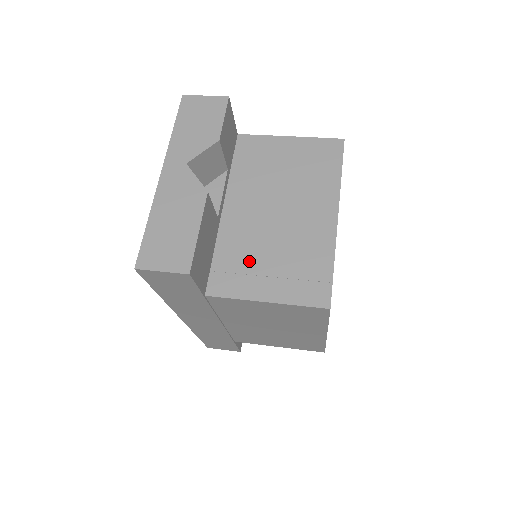
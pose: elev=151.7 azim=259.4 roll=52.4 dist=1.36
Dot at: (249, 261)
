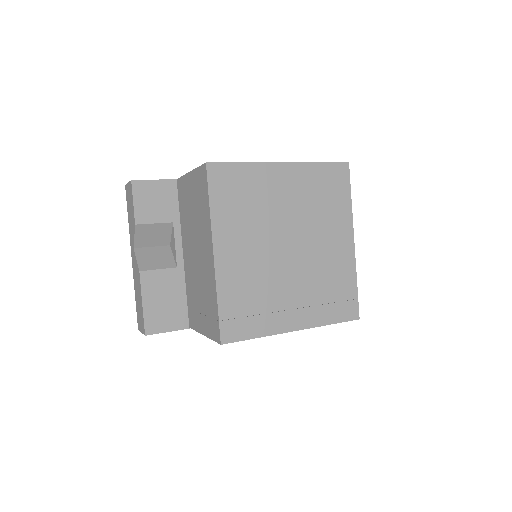
Dot at: (195, 300)
